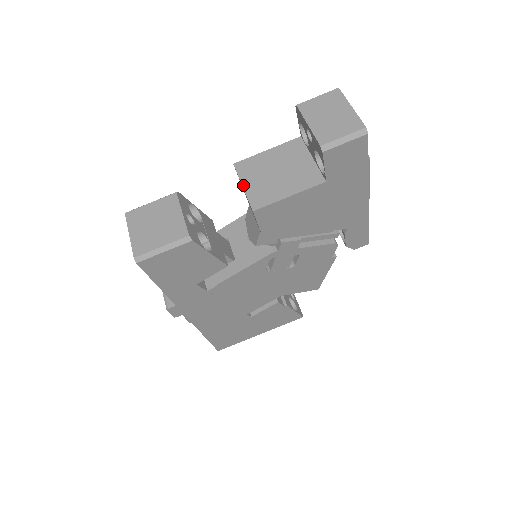
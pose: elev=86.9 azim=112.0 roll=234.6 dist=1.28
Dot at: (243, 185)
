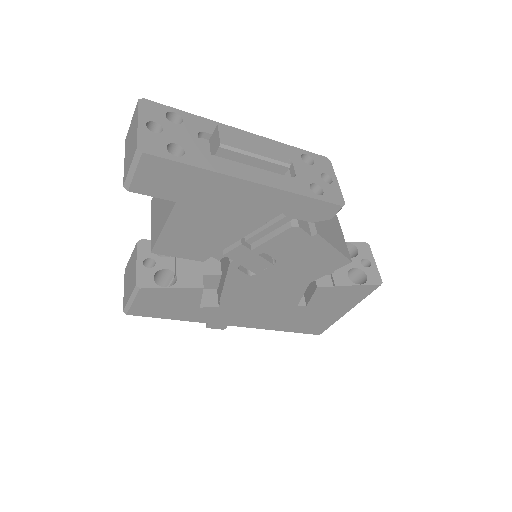
Dot at: (151, 224)
